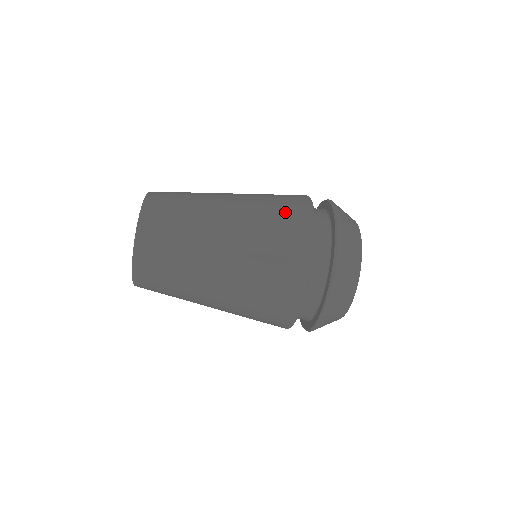
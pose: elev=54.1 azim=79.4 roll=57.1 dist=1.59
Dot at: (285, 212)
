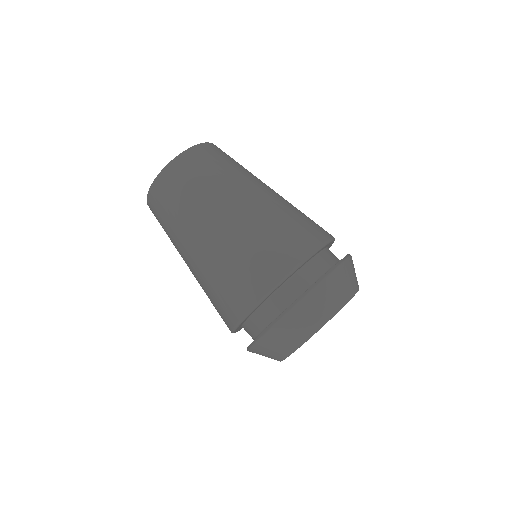
Dot at: occluded
